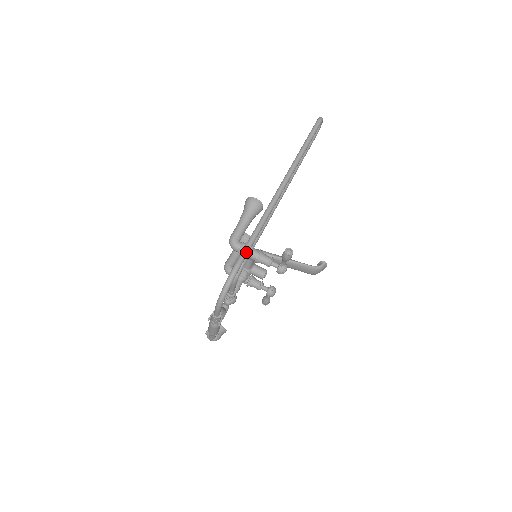
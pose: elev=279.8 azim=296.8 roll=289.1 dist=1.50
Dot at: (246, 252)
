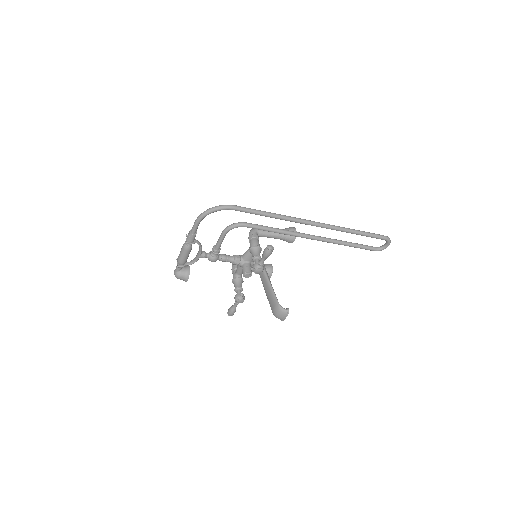
Dot at: (247, 209)
